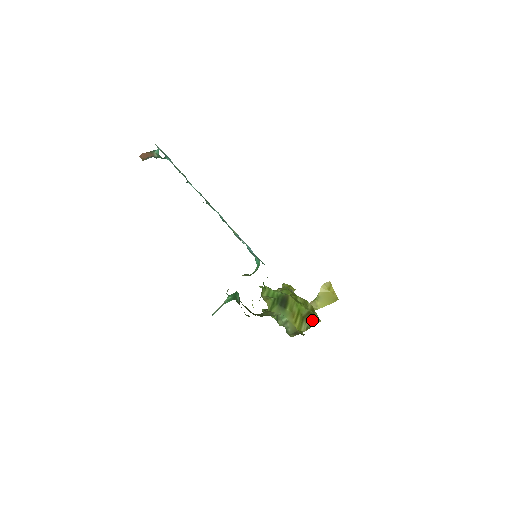
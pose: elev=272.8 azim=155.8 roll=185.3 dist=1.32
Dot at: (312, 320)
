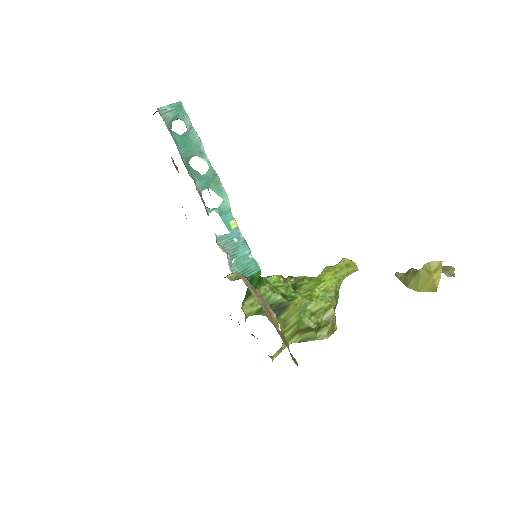
Dot at: (312, 335)
